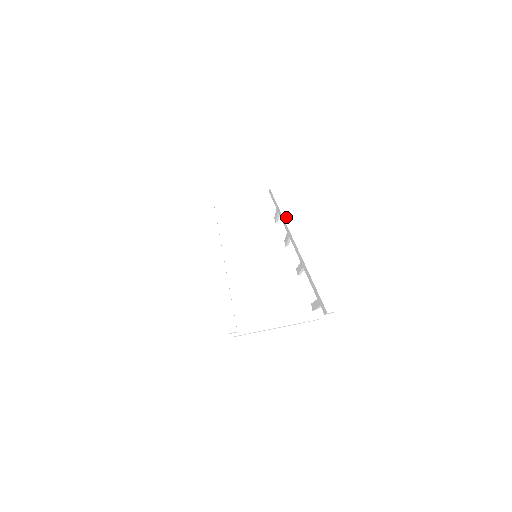
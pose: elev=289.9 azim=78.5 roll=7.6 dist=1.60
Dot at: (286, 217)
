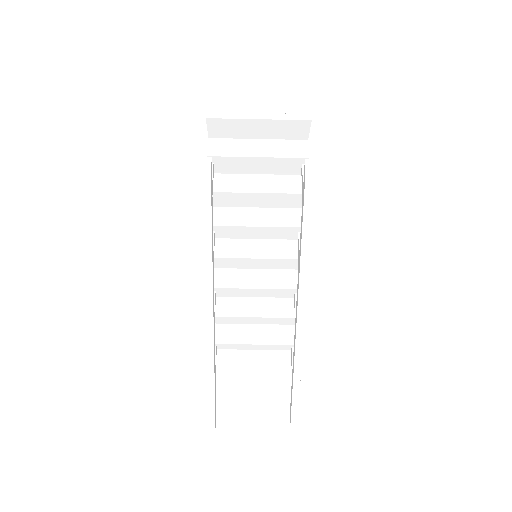
Dot at: (303, 273)
